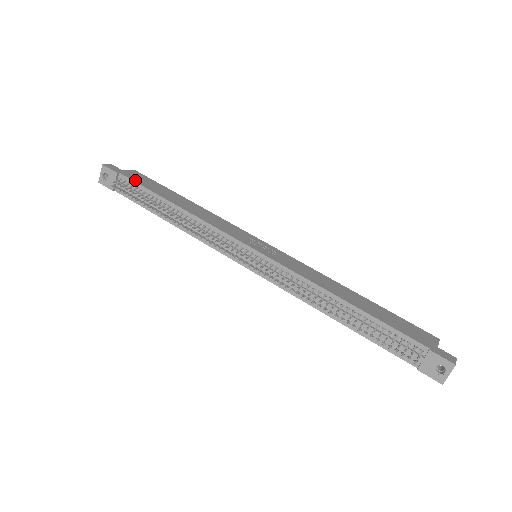
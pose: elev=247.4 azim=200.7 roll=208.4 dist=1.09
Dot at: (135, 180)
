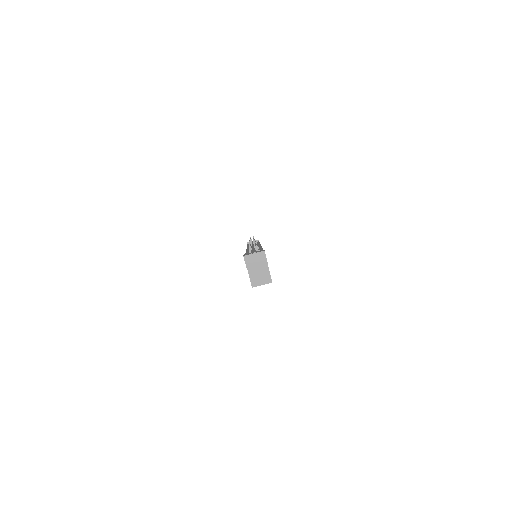
Dot at: occluded
